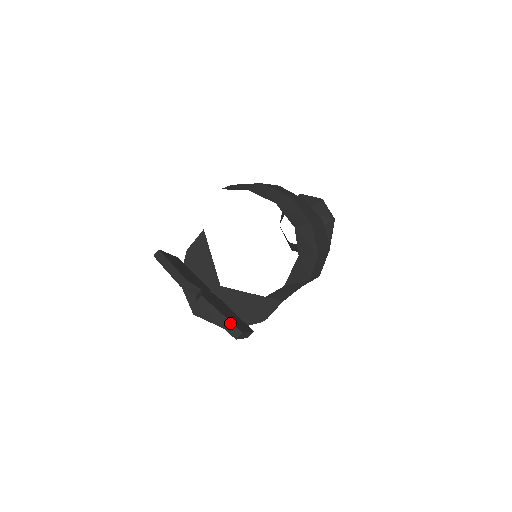
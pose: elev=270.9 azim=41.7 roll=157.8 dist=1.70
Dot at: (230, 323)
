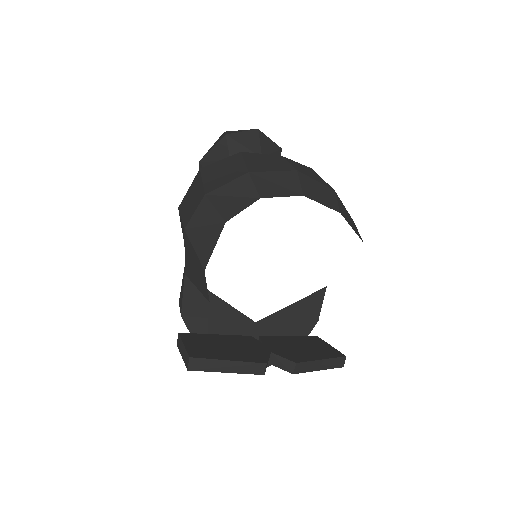
Dot at: (333, 359)
